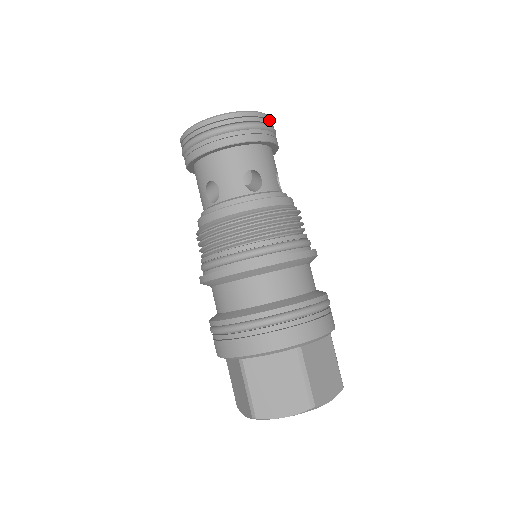
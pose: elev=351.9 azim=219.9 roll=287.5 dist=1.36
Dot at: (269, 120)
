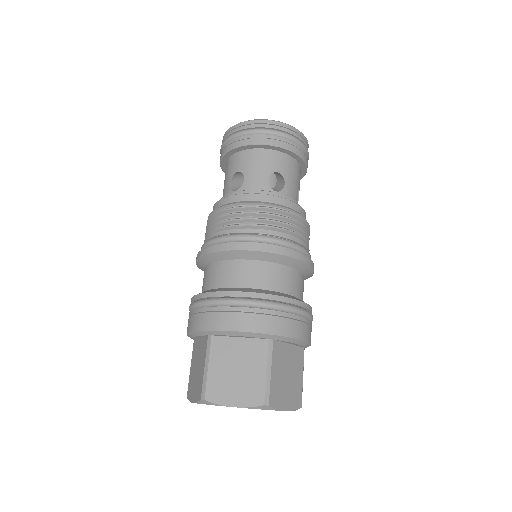
Dot at: (306, 143)
